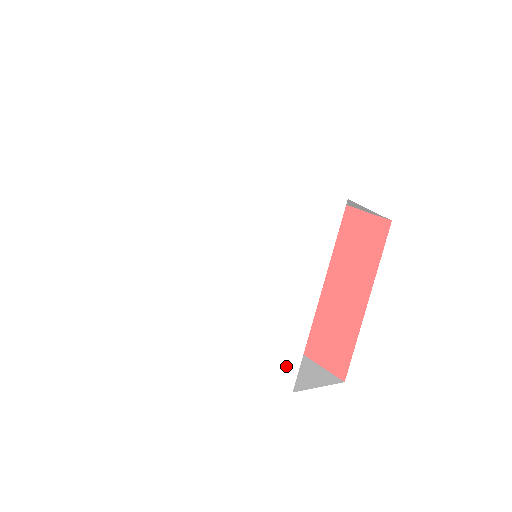
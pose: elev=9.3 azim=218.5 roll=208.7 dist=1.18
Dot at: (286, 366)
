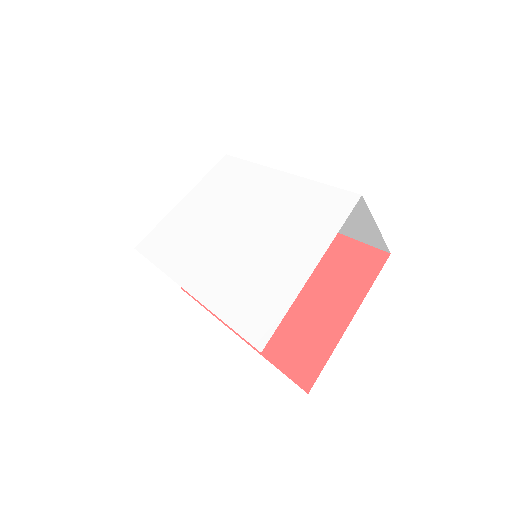
Dot at: (262, 328)
